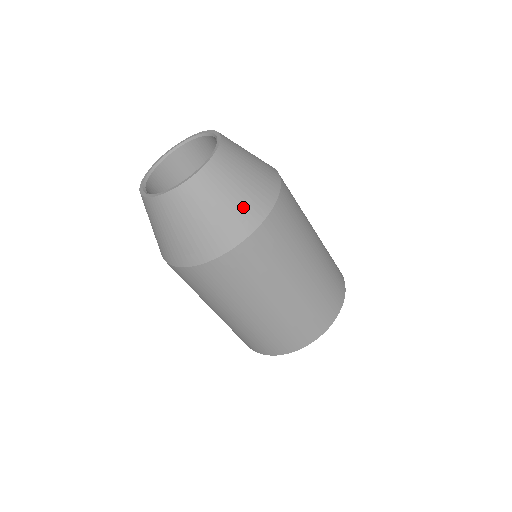
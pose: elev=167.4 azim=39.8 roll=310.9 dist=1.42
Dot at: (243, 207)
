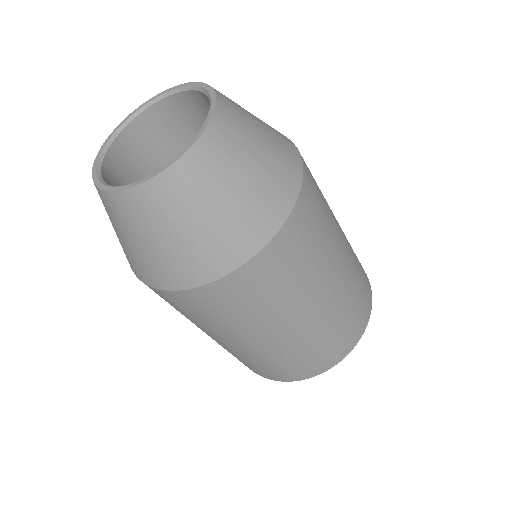
Dot at: (278, 150)
